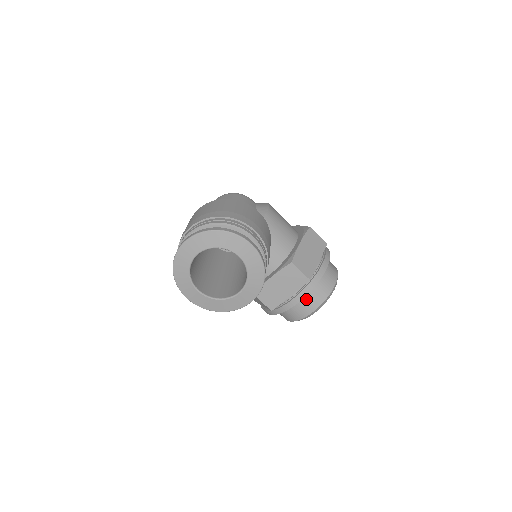
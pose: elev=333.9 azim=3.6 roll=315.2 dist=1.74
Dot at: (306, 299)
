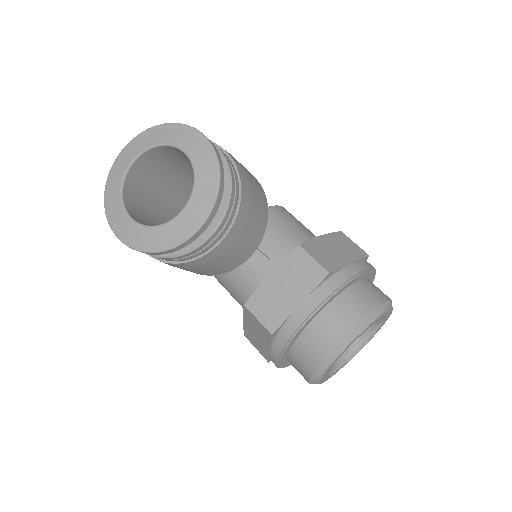
Dot at: (328, 316)
